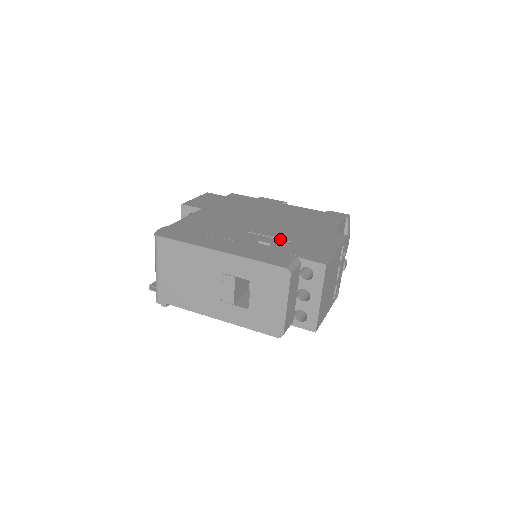
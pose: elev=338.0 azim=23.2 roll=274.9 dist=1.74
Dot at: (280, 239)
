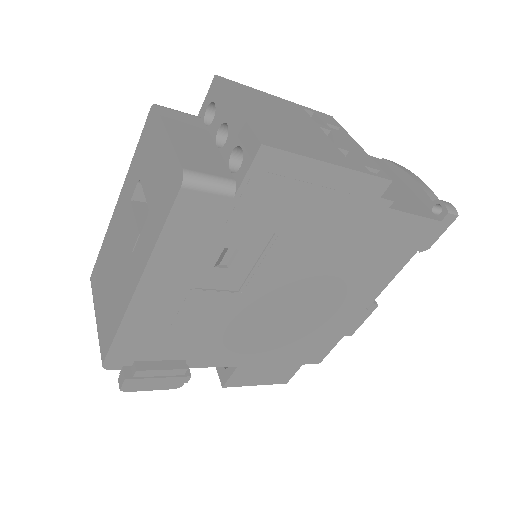
Dot at: occluded
